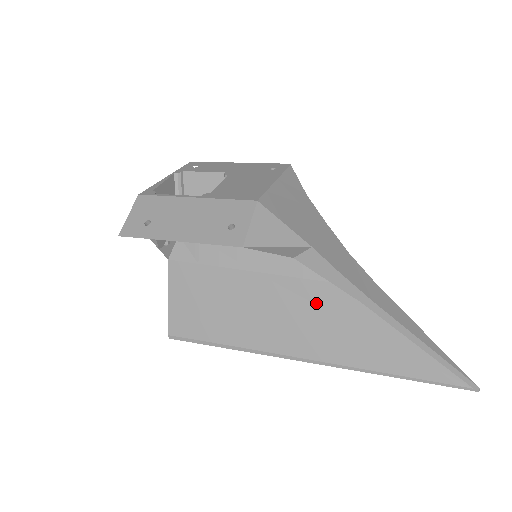
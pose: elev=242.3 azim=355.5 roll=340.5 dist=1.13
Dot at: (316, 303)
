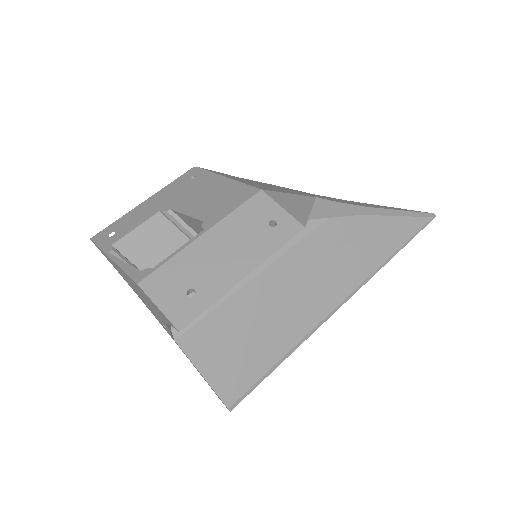
Dot at: (321, 251)
